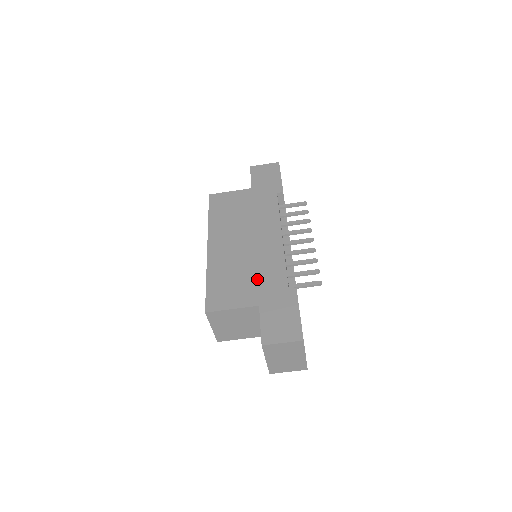
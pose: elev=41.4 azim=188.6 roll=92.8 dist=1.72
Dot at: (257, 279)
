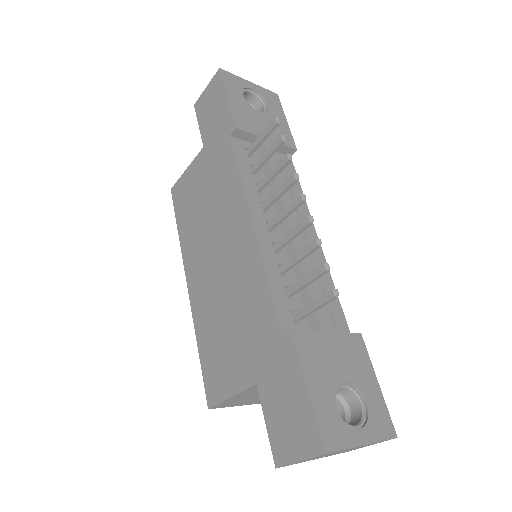
Dot at: (243, 330)
